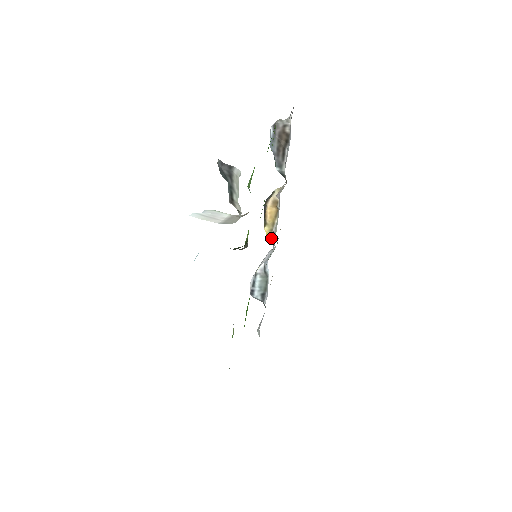
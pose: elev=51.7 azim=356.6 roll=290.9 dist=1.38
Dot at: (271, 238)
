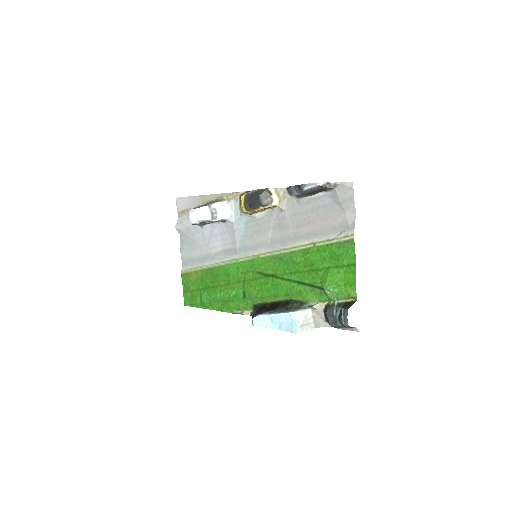
Dot at: (246, 213)
